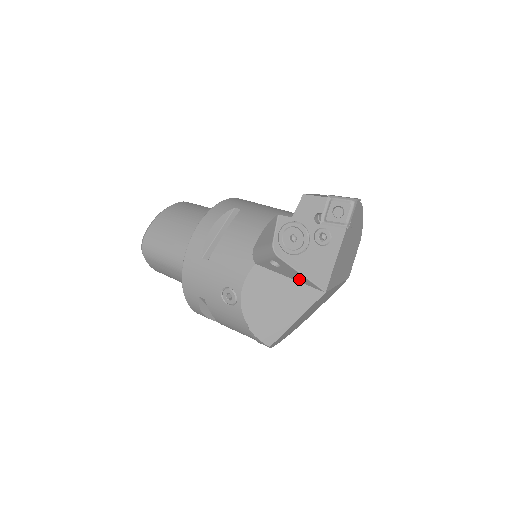
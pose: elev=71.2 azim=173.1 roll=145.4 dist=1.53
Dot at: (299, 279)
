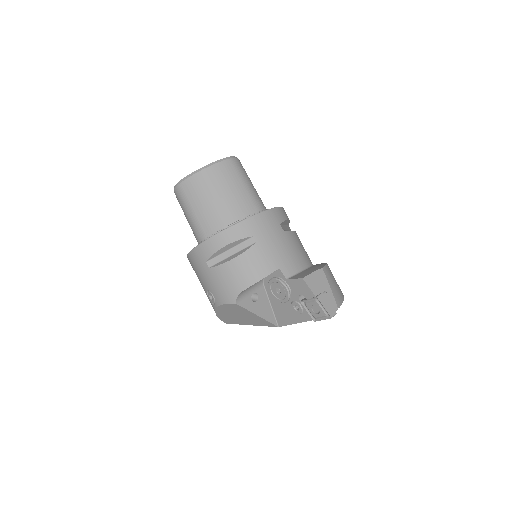
Dot at: (265, 314)
